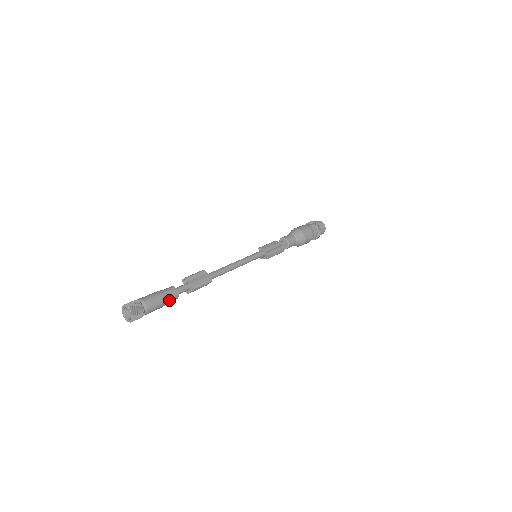
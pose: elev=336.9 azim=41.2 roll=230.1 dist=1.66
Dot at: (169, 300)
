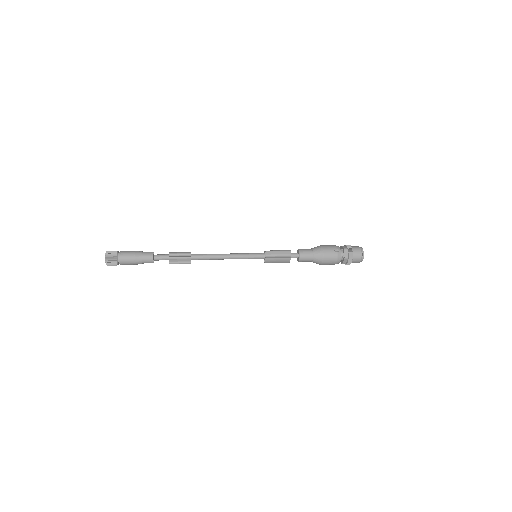
Dot at: (144, 256)
